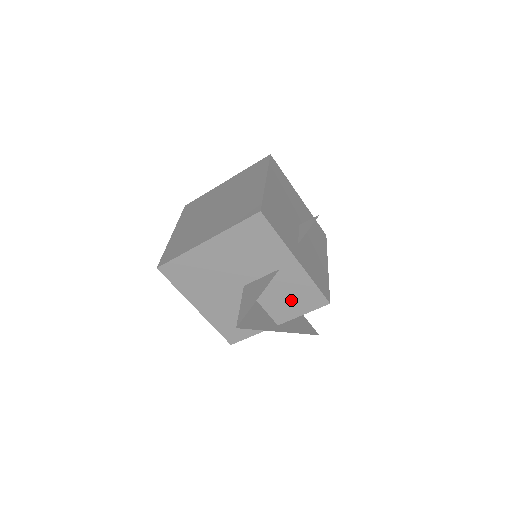
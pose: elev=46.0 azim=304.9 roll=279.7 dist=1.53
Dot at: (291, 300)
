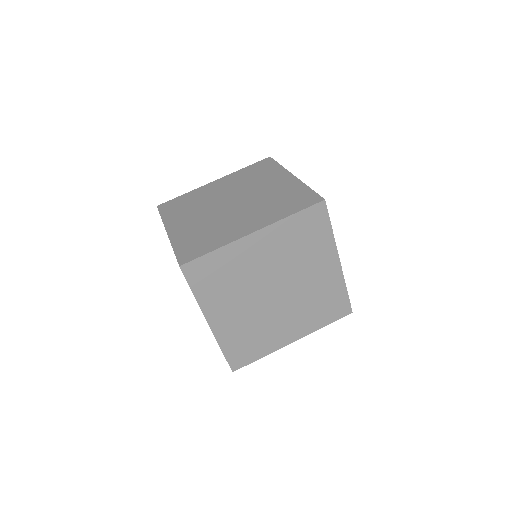
Dot at: (279, 205)
